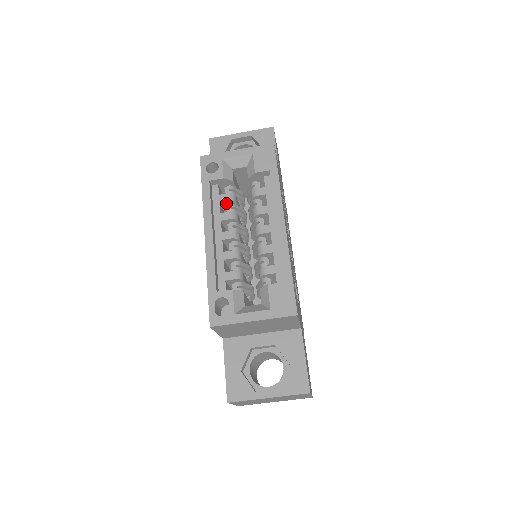
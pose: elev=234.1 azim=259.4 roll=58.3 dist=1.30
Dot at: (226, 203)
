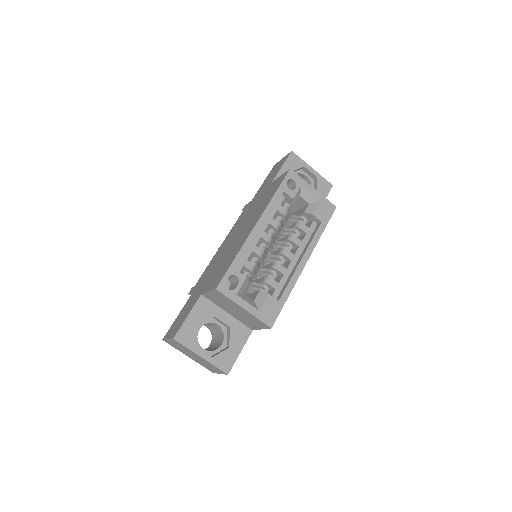
Dot at: (279, 214)
